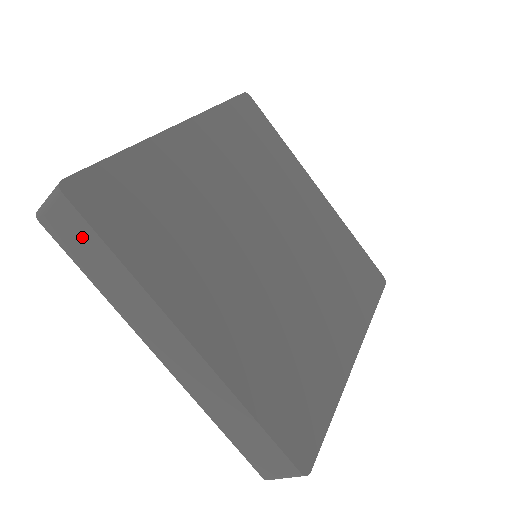
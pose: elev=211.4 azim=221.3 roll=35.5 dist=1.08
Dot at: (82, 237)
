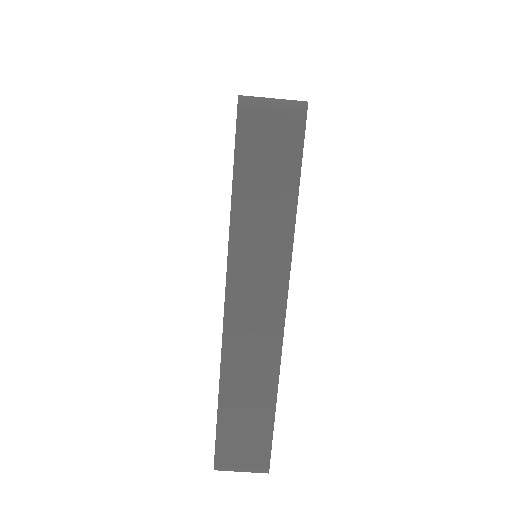
Dot at: (278, 160)
